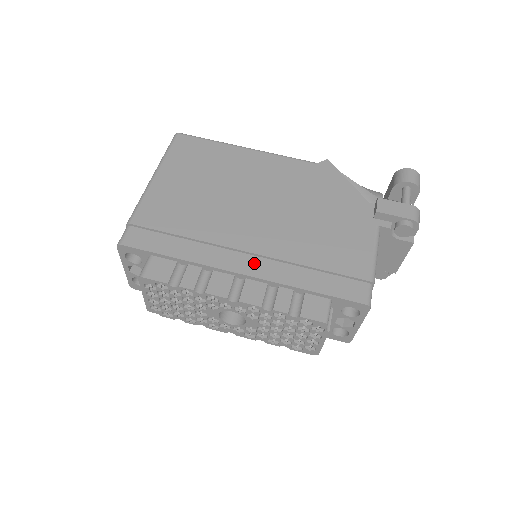
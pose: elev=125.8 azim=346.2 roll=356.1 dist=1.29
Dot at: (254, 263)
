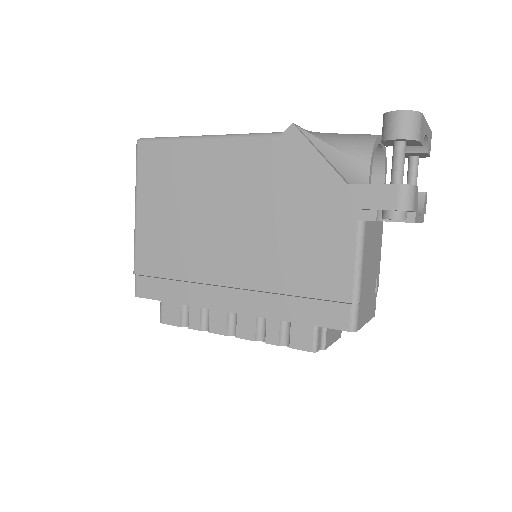
Dot at: (238, 298)
